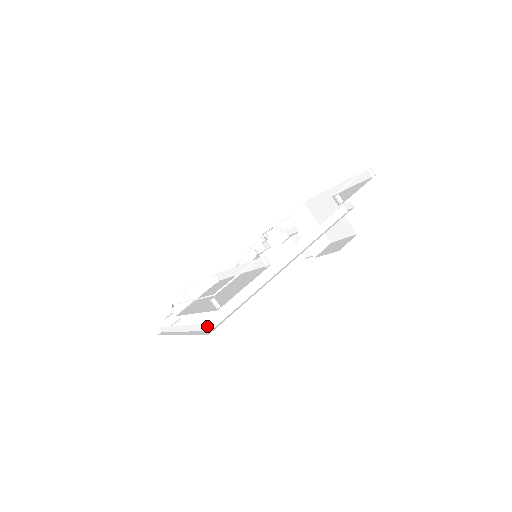
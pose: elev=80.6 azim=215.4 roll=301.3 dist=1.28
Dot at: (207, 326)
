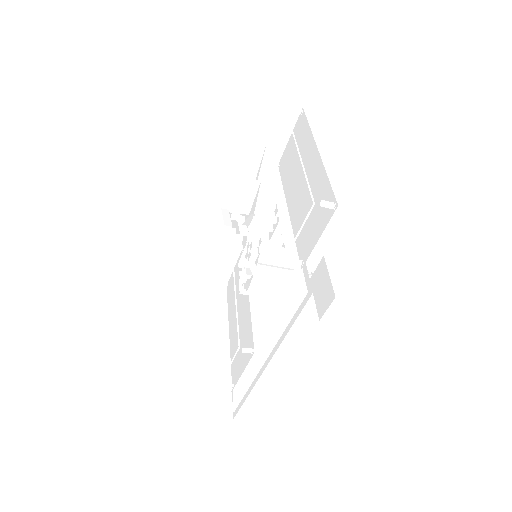
Dot at: (229, 412)
